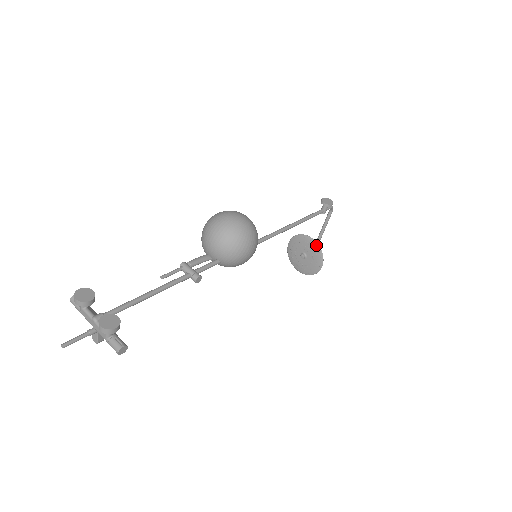
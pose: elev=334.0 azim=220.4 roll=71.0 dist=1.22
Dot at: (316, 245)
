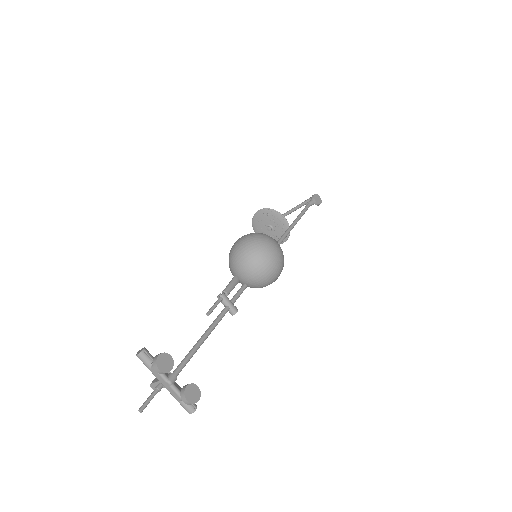
Dot at: (287, 226)
